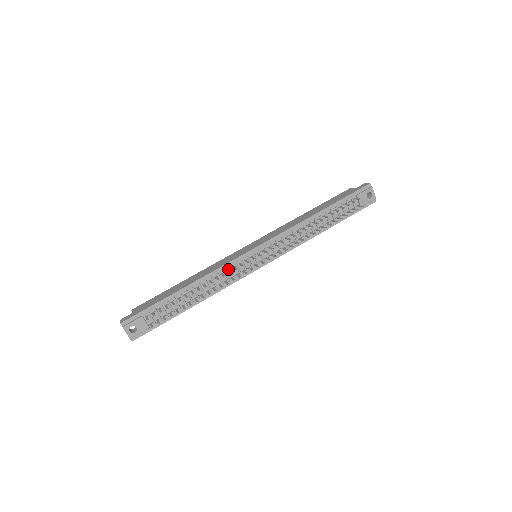
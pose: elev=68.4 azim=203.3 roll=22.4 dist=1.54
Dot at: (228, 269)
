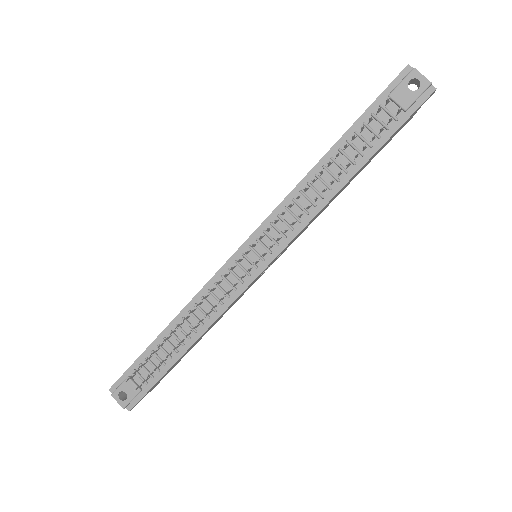
Dot at: (215, 287)
